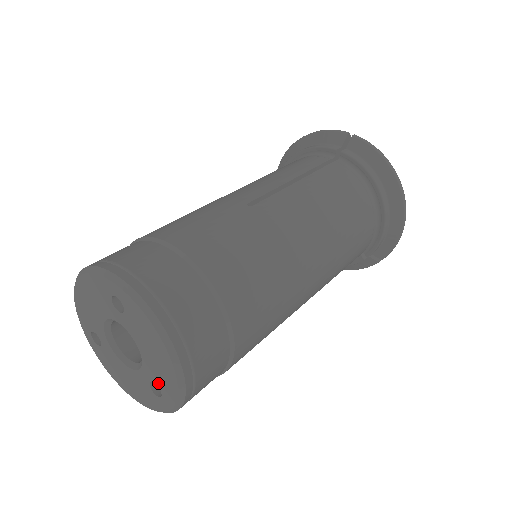
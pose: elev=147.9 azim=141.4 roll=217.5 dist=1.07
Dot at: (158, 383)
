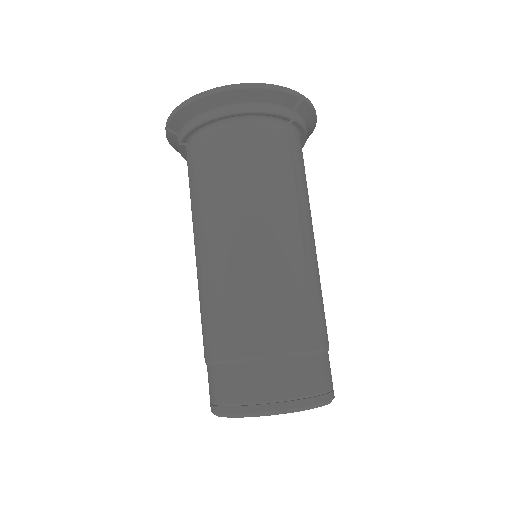
Dot at: occluded
